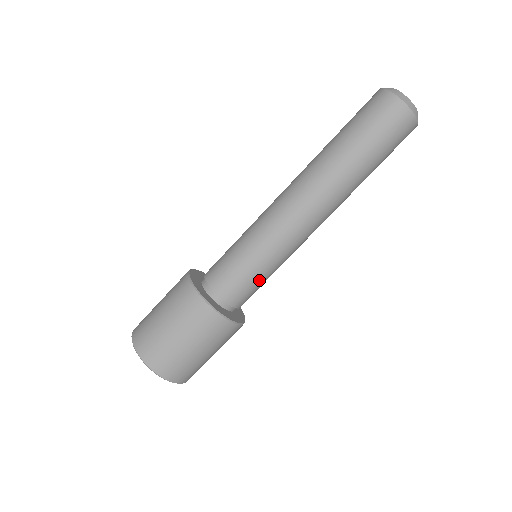
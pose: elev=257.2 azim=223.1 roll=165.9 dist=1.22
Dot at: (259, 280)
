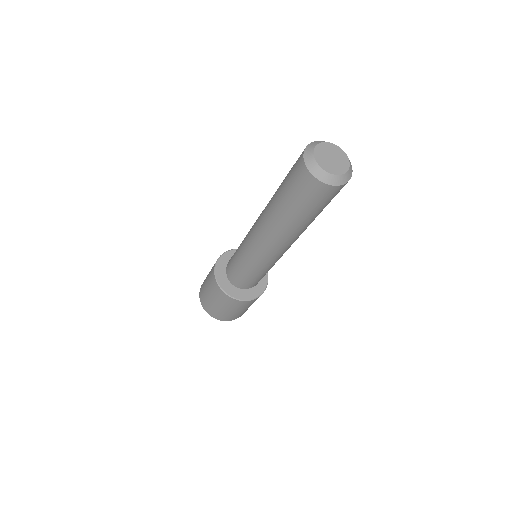
Dot at: (261, 277)
